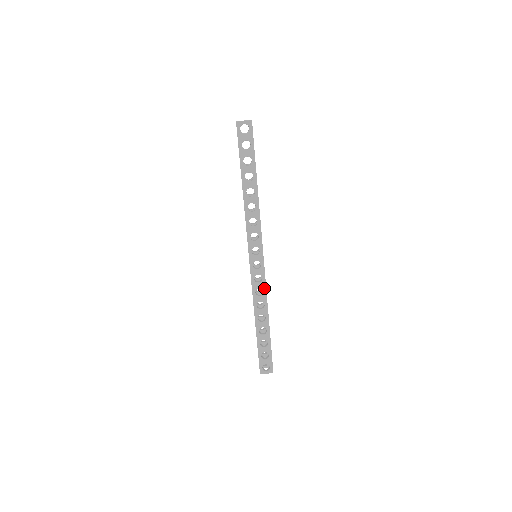
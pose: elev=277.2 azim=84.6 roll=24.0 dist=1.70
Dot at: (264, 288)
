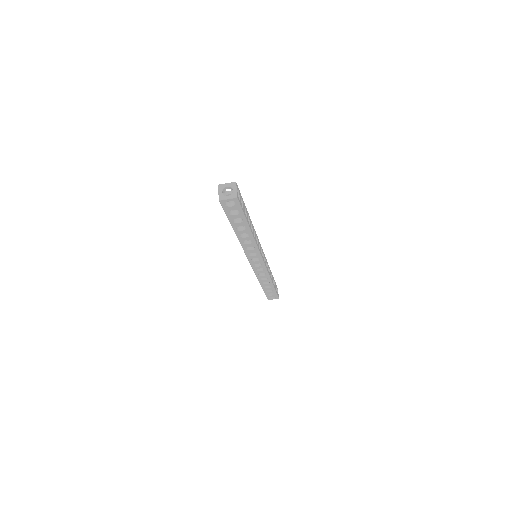
Dot at: (266, 273)
